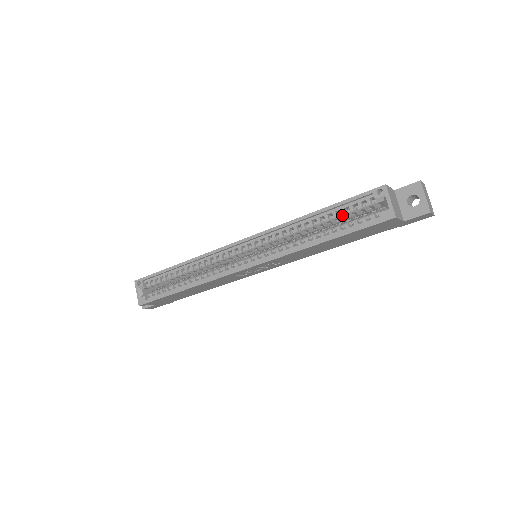
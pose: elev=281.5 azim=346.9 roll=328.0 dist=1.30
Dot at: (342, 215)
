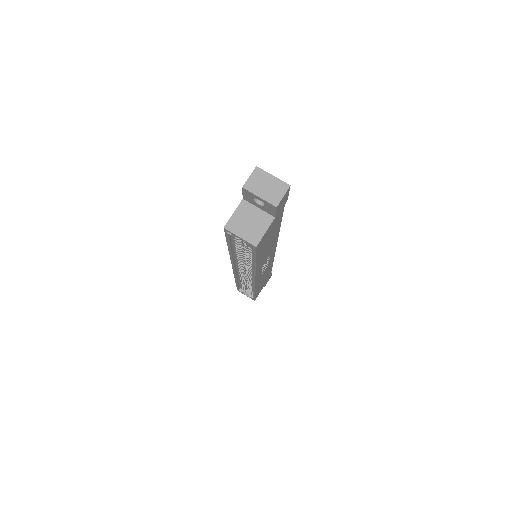
Dot at: (240, 244)
